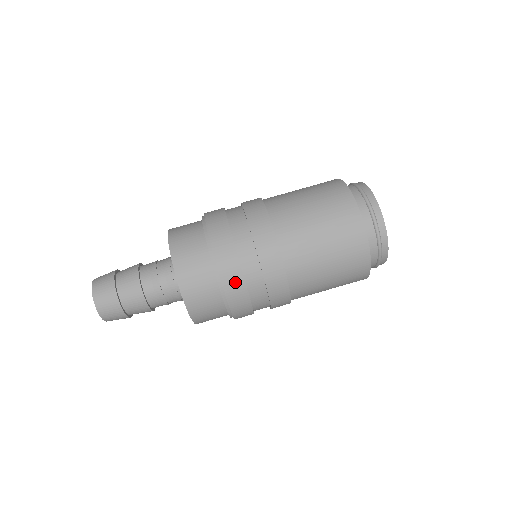
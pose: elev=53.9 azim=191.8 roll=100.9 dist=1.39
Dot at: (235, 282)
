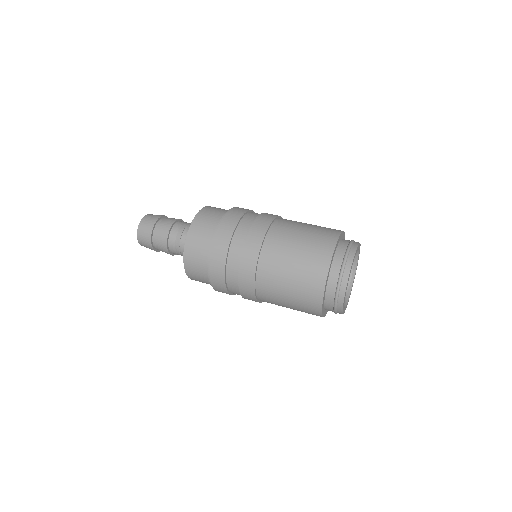
Dot at: (219, 280)
